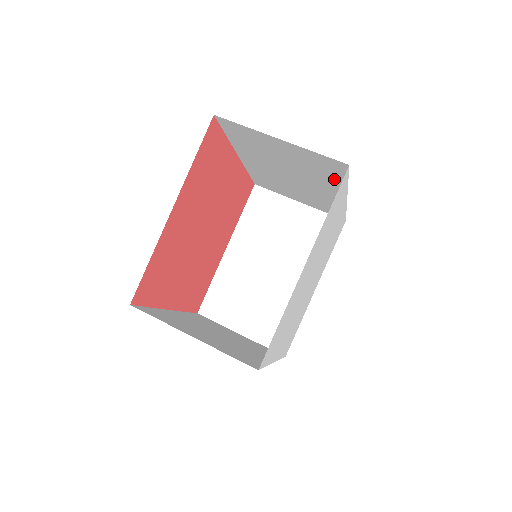
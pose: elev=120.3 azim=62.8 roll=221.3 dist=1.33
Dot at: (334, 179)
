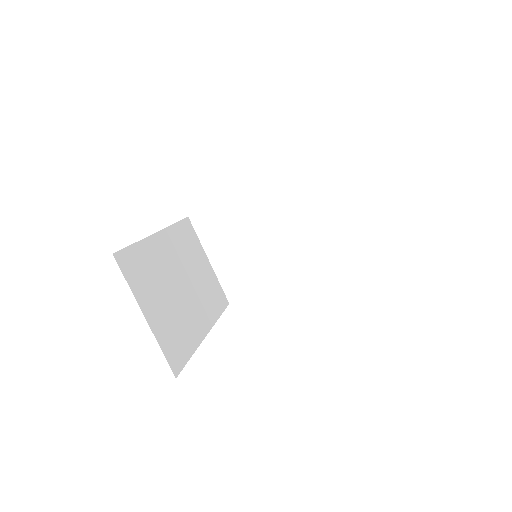
Dot at: occluded
